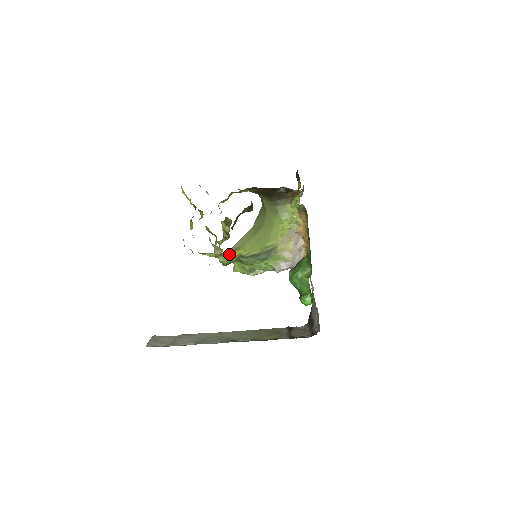
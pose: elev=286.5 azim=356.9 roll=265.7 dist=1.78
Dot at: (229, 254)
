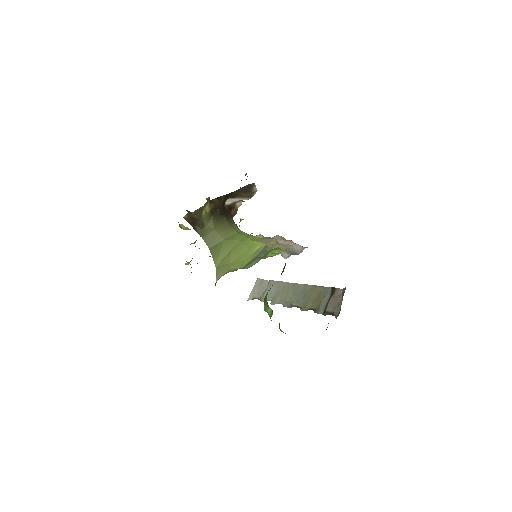
Dot at: (228, 272)
